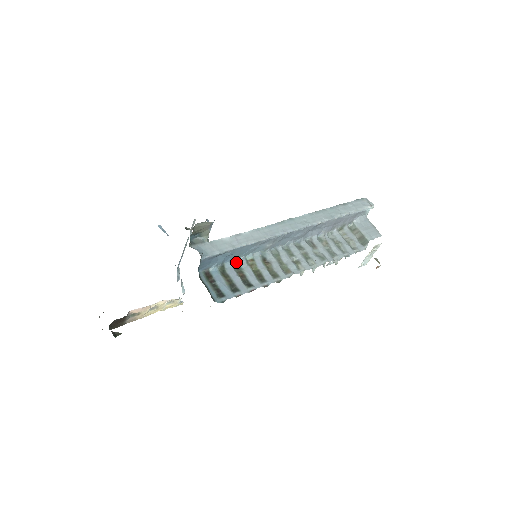
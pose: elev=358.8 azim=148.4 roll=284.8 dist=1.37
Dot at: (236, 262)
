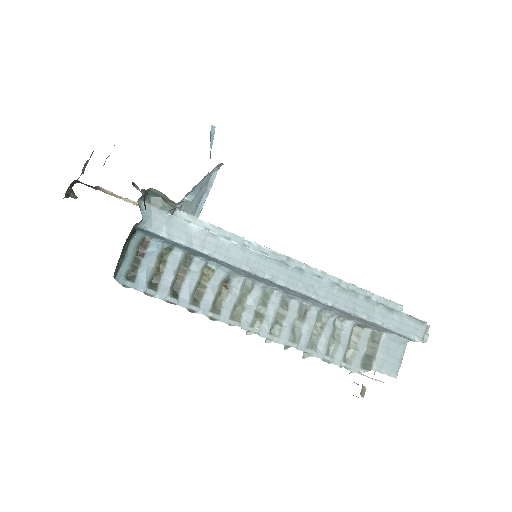
Dot at: (192, 256)
